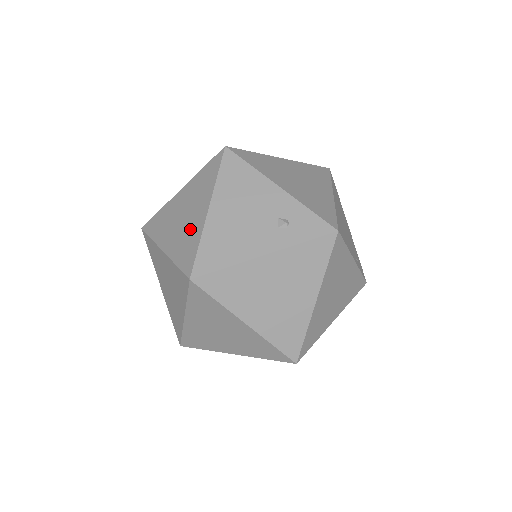
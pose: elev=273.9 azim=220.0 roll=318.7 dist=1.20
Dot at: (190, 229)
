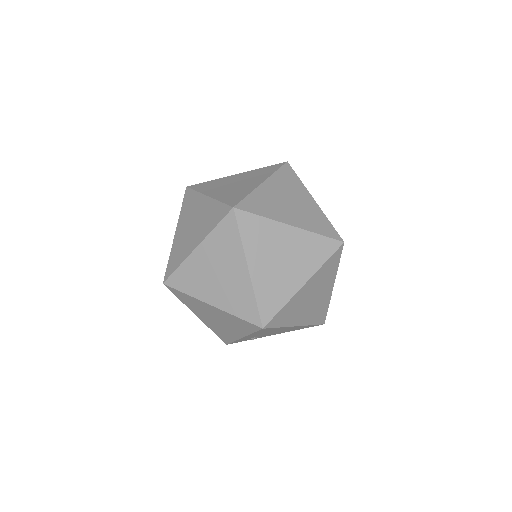
Dot at: occluded
